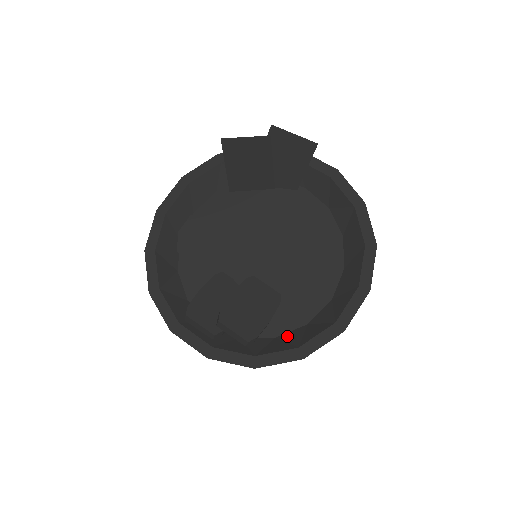
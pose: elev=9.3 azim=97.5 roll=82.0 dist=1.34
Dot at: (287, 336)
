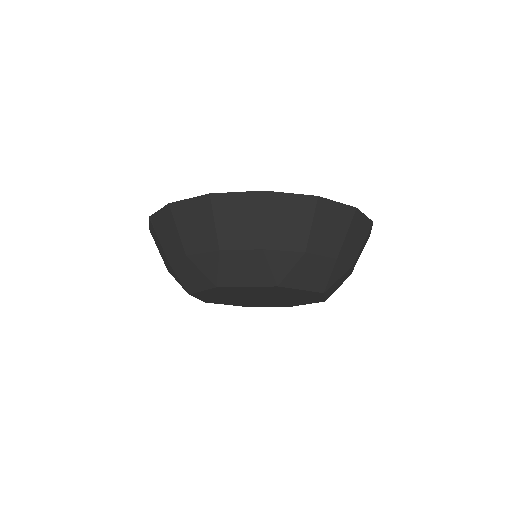
Dot at: occluded
